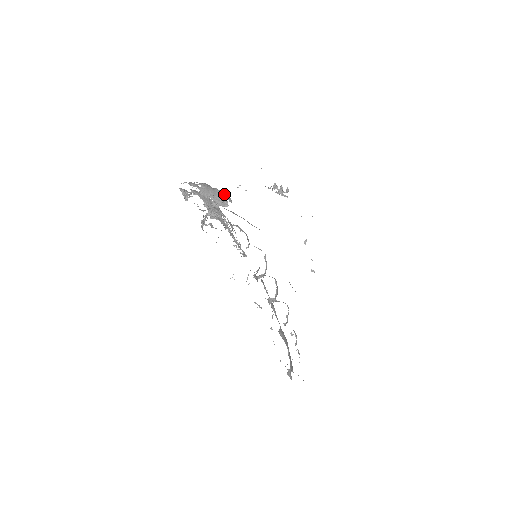
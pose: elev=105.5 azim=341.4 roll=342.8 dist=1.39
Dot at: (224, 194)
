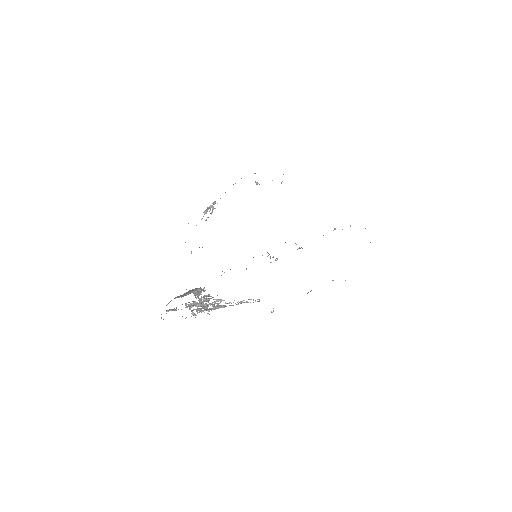
Dot at: occluded
